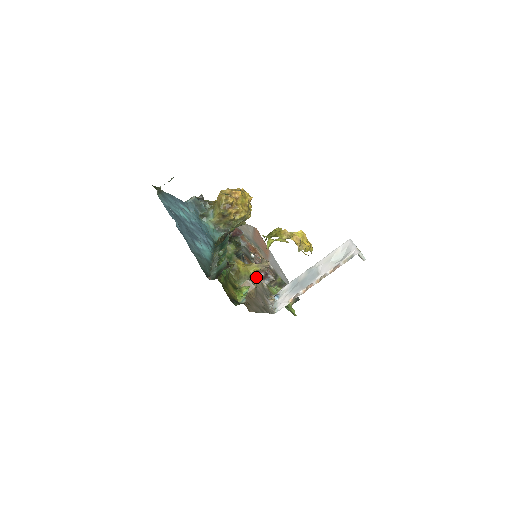
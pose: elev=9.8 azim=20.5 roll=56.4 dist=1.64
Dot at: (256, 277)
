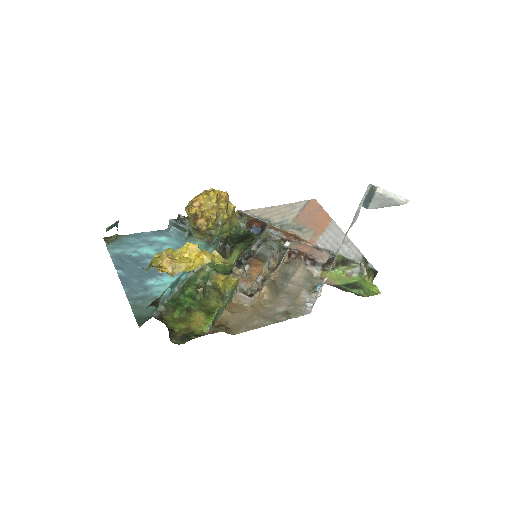
Dot at: (300, 268)
